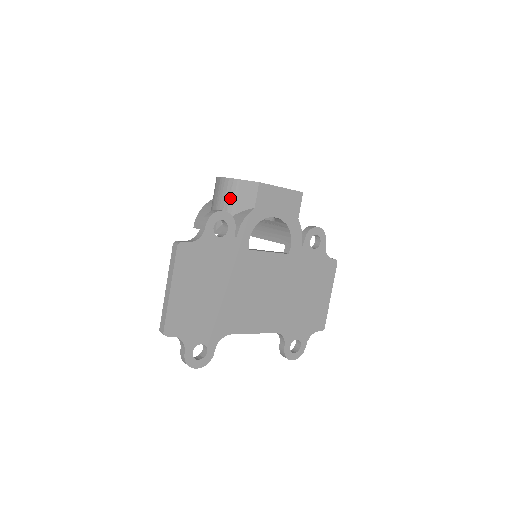
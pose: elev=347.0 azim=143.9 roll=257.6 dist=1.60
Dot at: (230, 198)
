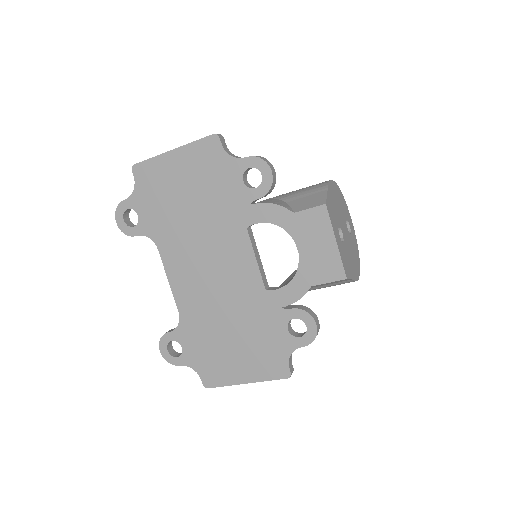
Dot at: (305, 191)
